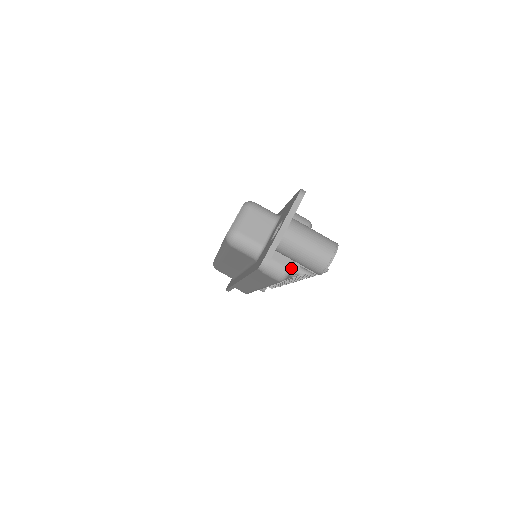
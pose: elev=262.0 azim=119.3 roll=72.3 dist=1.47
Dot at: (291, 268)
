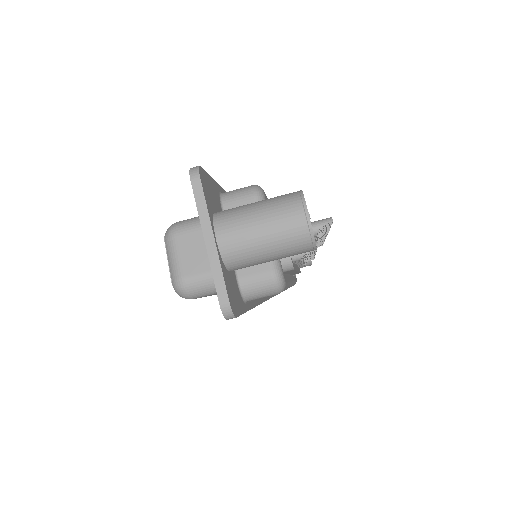
Dot at: (278, 267)
